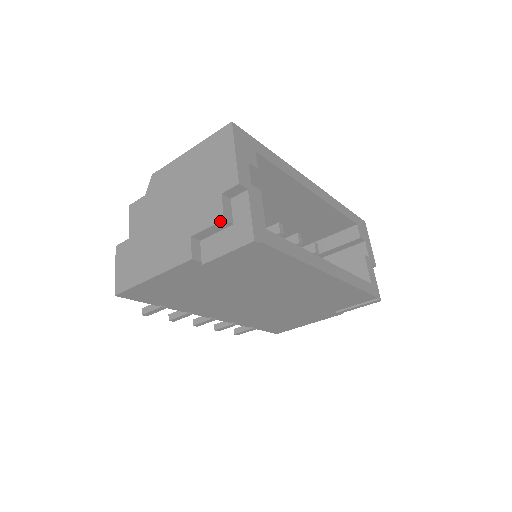
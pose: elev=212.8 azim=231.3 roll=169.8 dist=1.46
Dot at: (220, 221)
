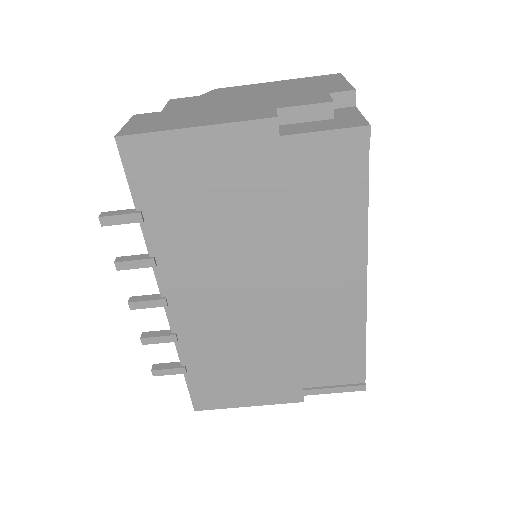
Dot at: (328, 102)
